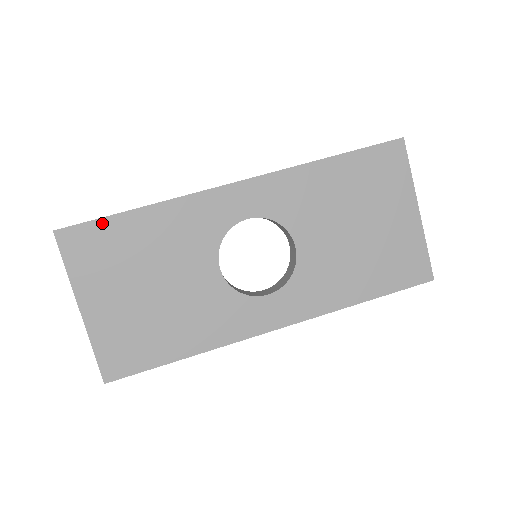
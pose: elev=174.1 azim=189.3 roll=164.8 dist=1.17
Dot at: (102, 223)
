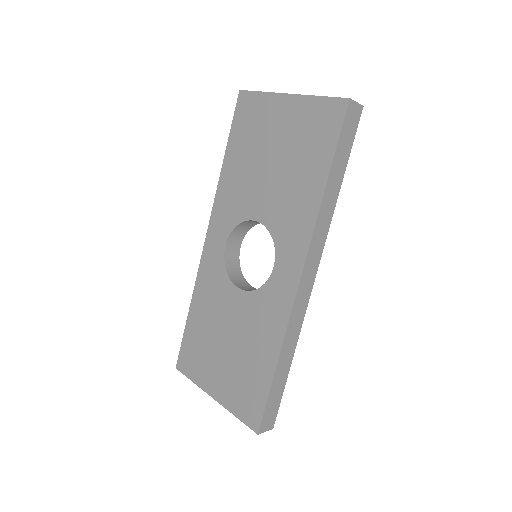
Dot at: (185, 339)
